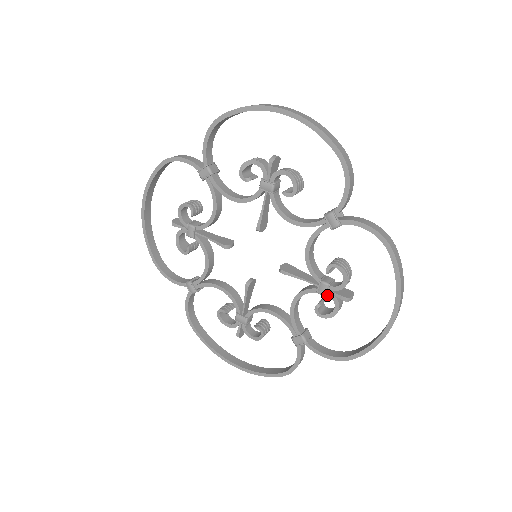
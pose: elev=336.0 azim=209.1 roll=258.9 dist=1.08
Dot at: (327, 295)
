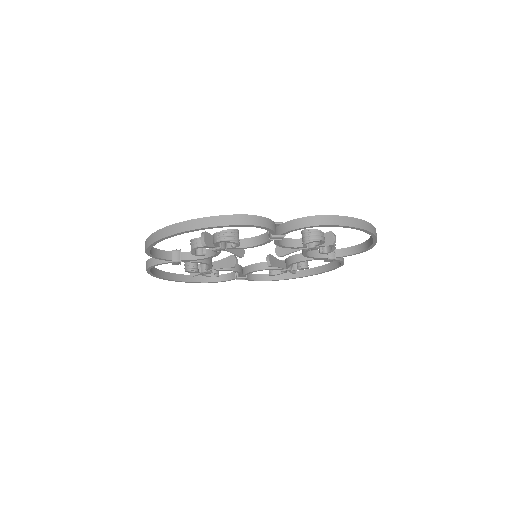
Dot at: occluded
